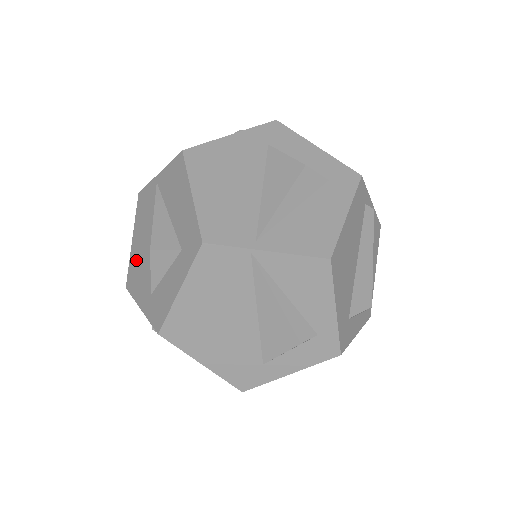
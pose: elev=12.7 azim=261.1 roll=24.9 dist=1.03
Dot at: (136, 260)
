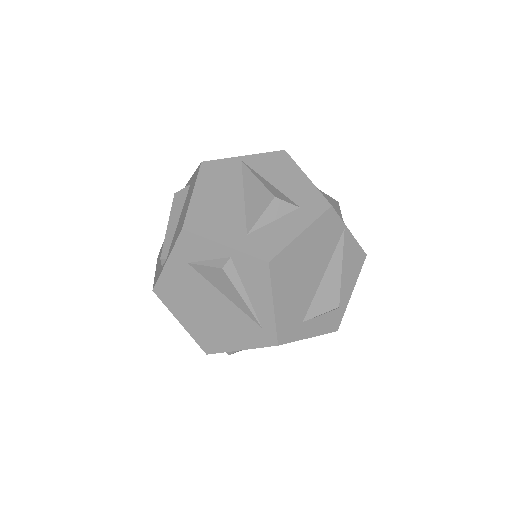
Dot at: (206, 208)
